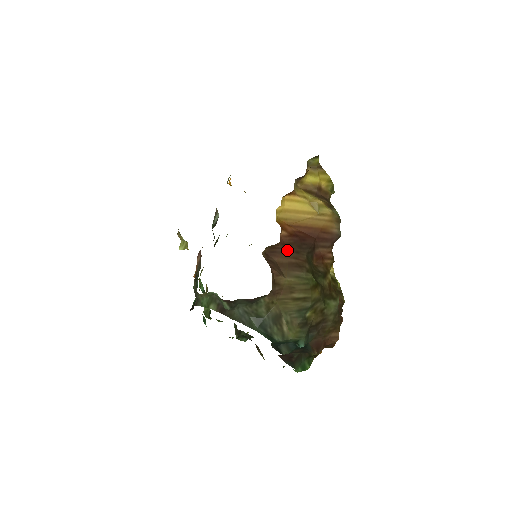
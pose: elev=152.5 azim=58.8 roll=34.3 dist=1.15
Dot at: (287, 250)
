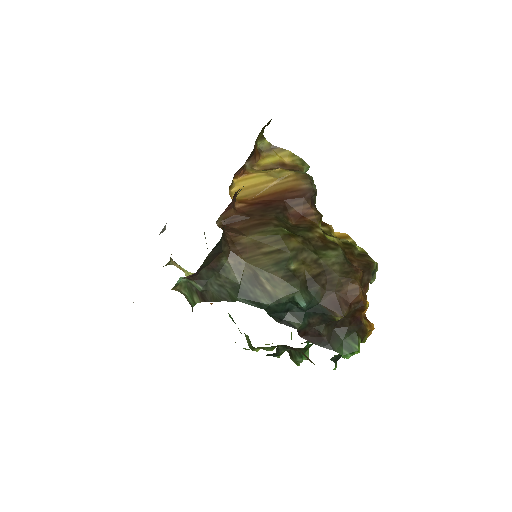
Dot at: (248, 217)
